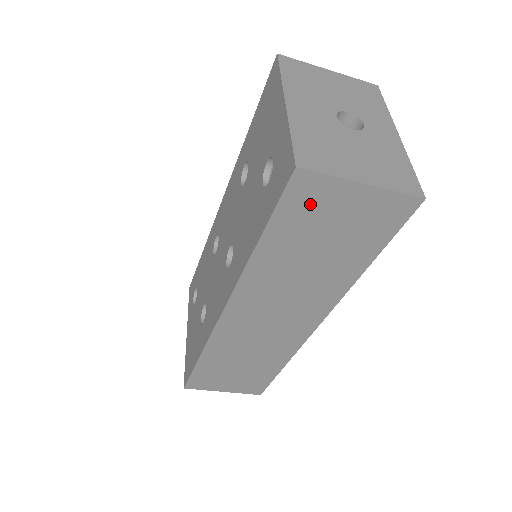
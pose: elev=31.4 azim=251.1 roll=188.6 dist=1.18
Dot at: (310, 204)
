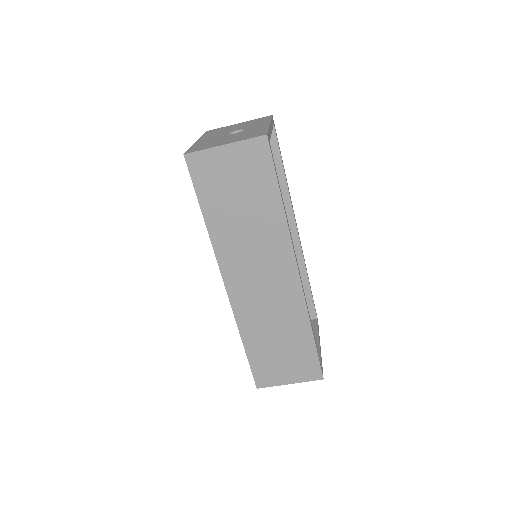
Dot at: (209, 173)
